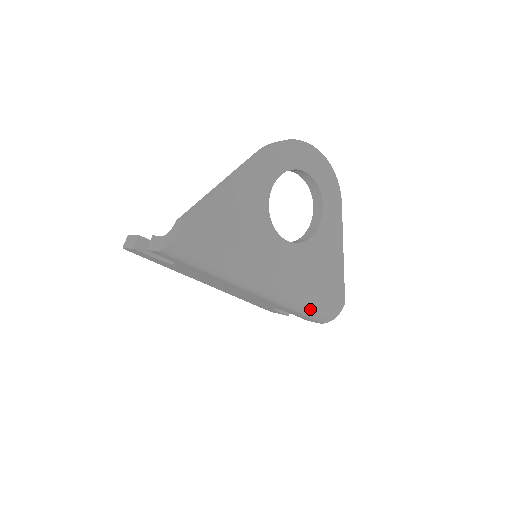
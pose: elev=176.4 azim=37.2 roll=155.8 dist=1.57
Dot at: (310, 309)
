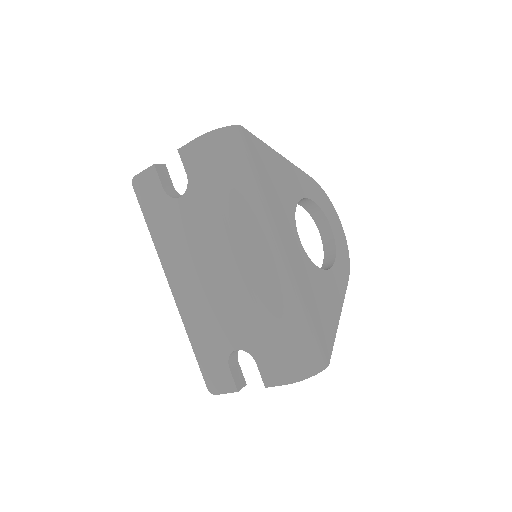
Dot at: (292, 334)
